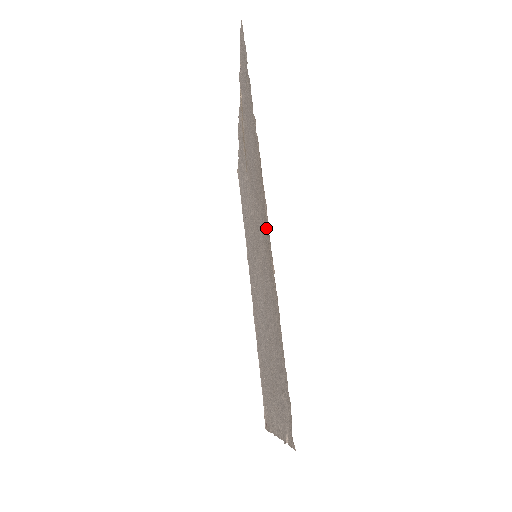
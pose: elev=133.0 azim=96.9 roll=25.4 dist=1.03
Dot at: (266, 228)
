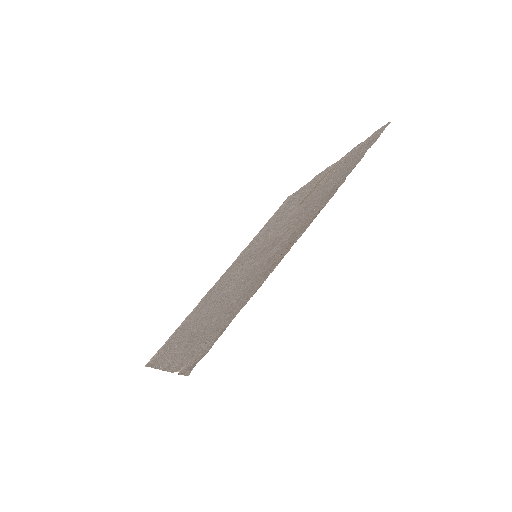
Dot at: (290, 244)
